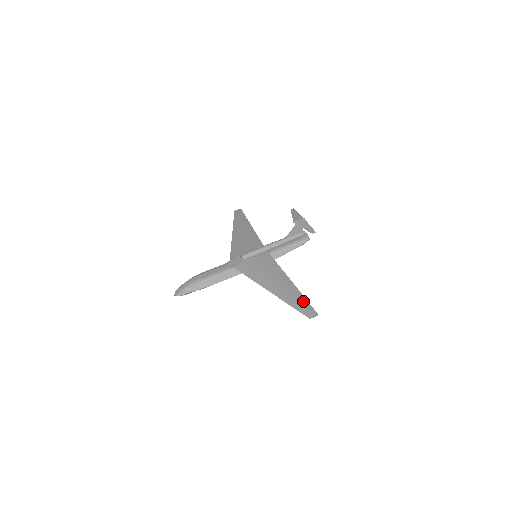
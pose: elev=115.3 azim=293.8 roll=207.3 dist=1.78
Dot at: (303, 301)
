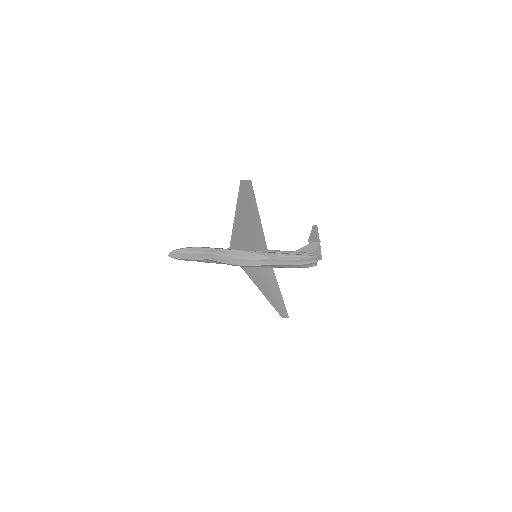
Dot at: (251, 197)
